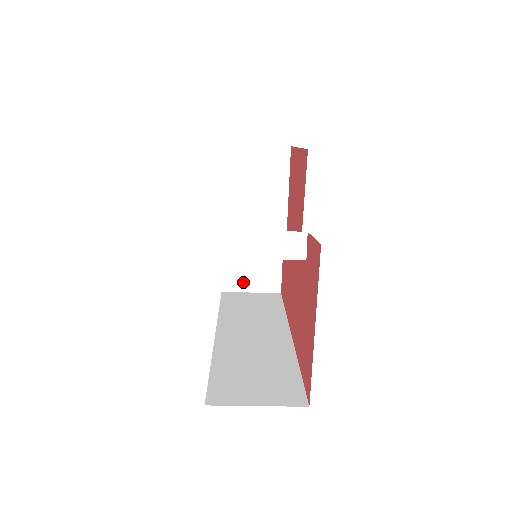
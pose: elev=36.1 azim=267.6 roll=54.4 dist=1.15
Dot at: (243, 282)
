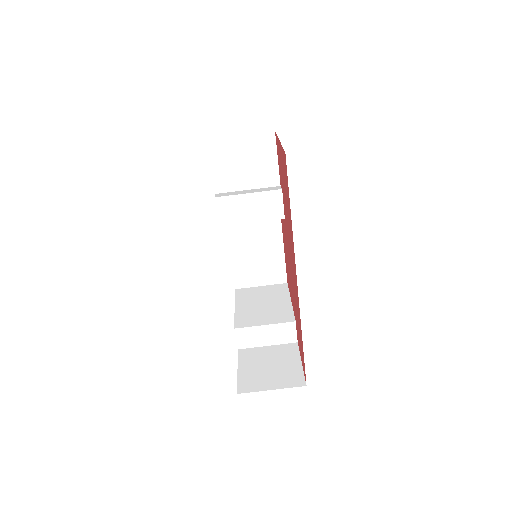
Dot at: (261, 383)
